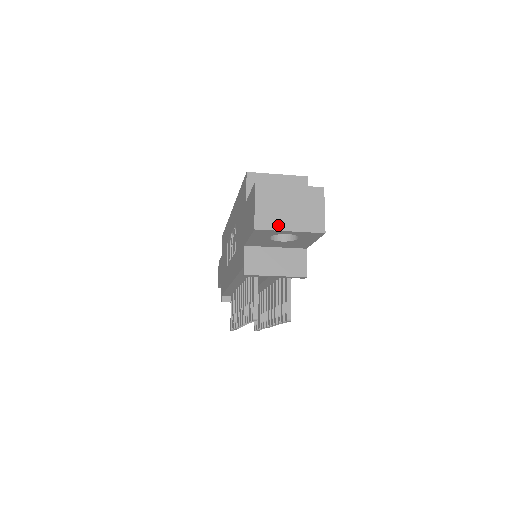
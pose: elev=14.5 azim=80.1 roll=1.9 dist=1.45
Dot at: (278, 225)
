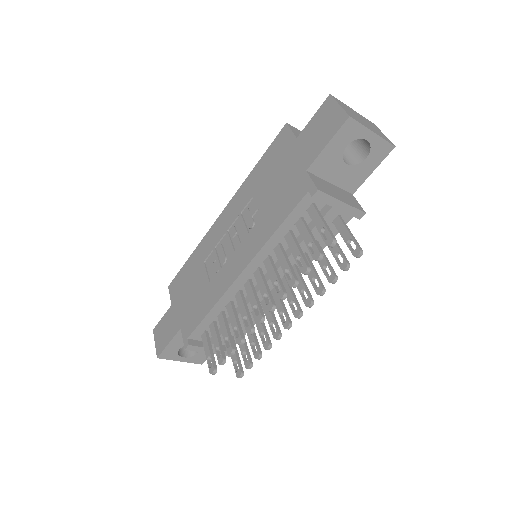
Dot at: (363, 124)
